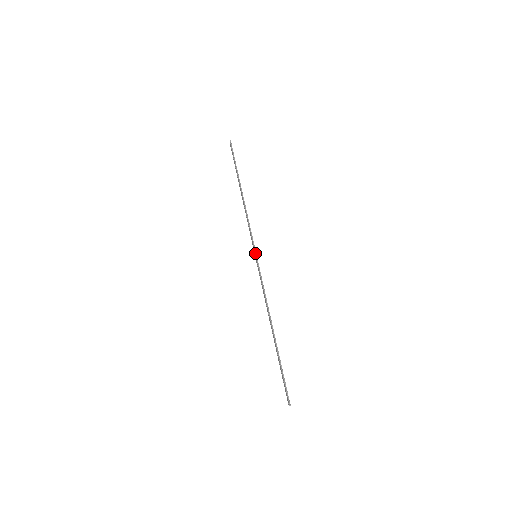
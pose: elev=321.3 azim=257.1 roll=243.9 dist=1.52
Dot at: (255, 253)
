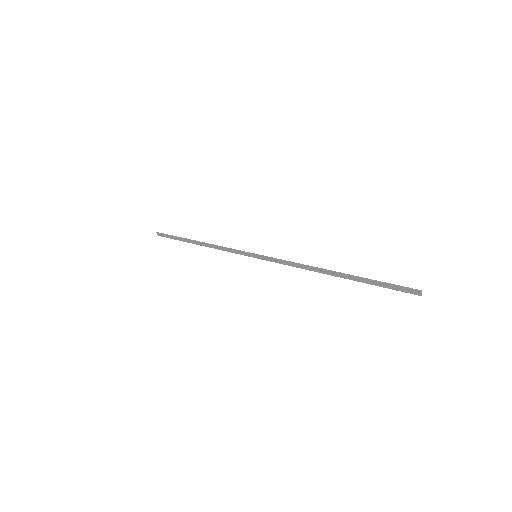
Dot at: (253, 254)
